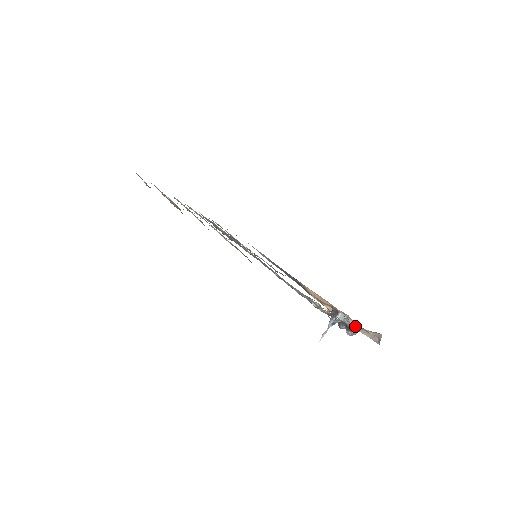
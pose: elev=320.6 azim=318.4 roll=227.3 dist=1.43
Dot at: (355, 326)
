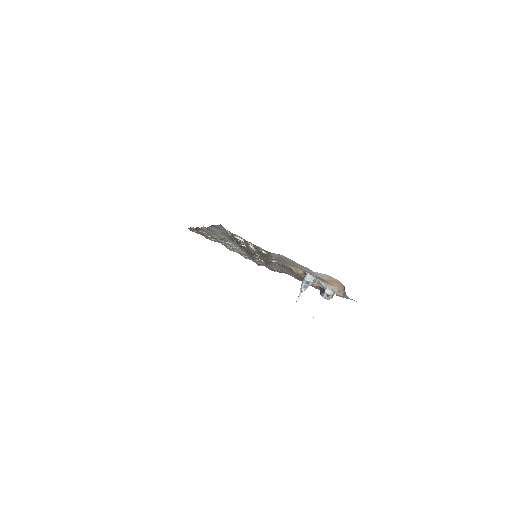
Dot at: (326, 286)
